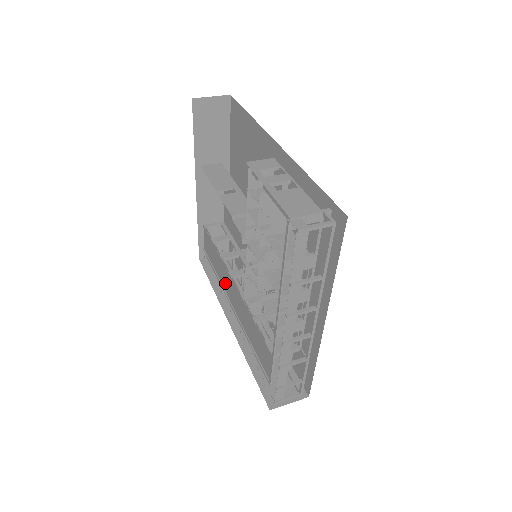
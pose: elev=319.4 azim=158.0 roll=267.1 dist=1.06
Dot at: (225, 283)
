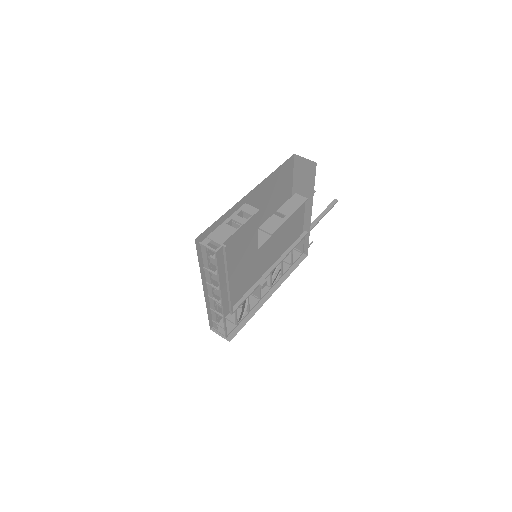
Dot at: occluded
